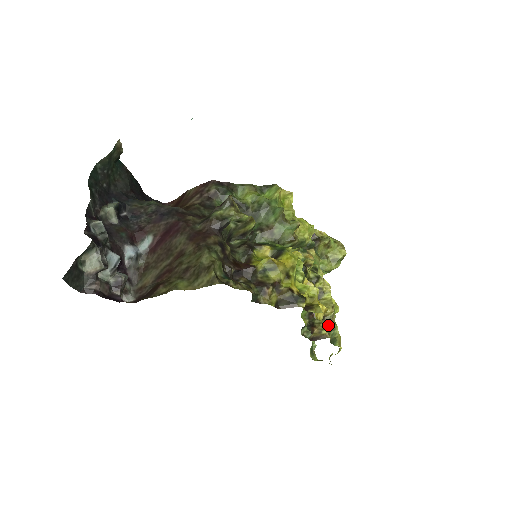
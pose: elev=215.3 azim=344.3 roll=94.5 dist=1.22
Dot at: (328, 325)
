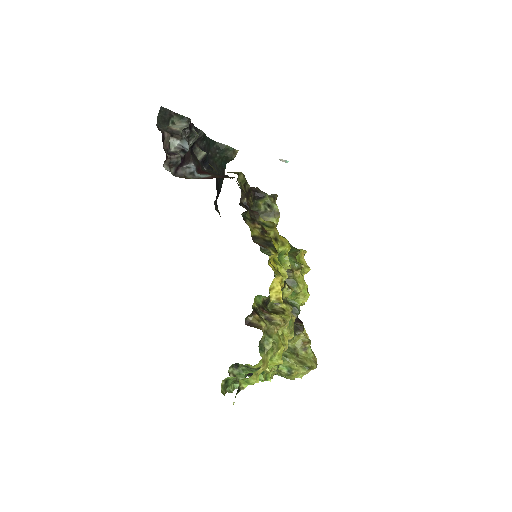
Dot at: (269, 327)
